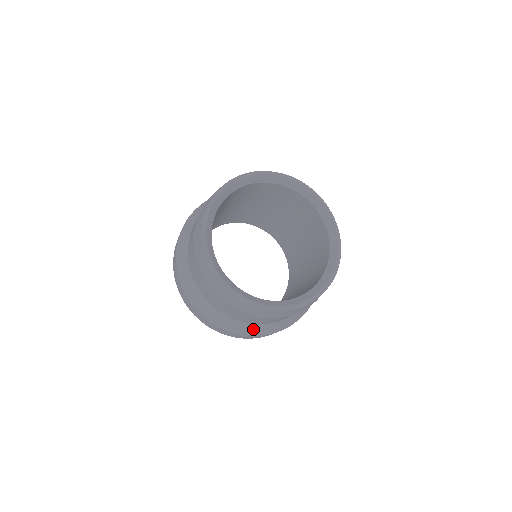
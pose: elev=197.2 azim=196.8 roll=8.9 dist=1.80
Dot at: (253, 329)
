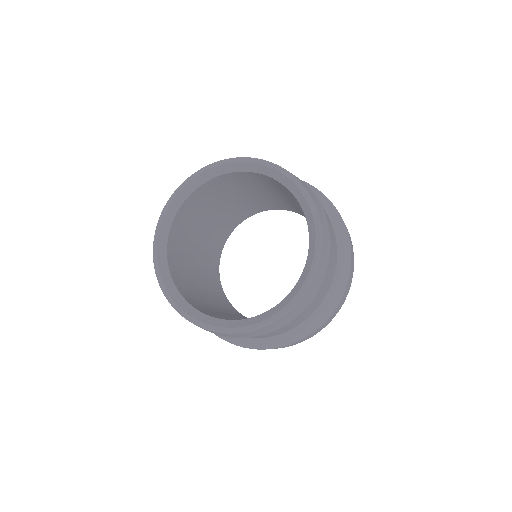
Dot at: occluded
